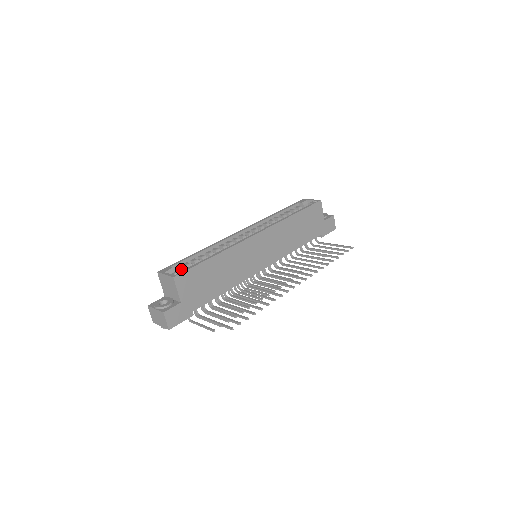
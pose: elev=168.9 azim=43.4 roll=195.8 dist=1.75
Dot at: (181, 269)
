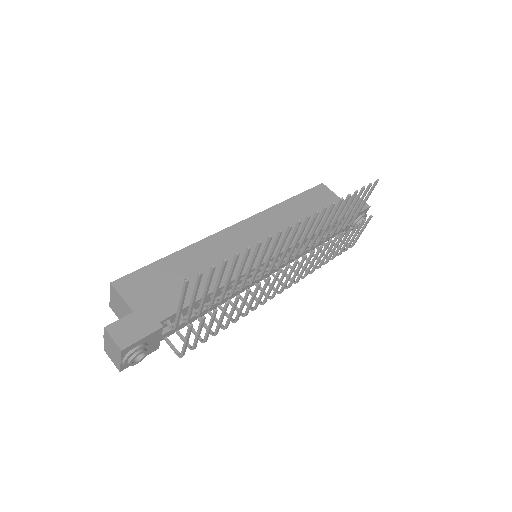
Dot at: occluded
